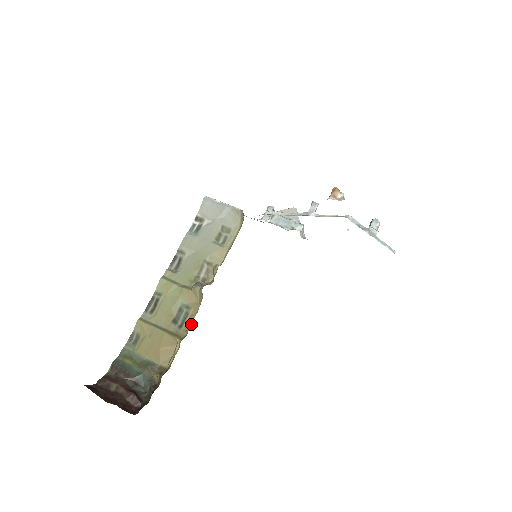
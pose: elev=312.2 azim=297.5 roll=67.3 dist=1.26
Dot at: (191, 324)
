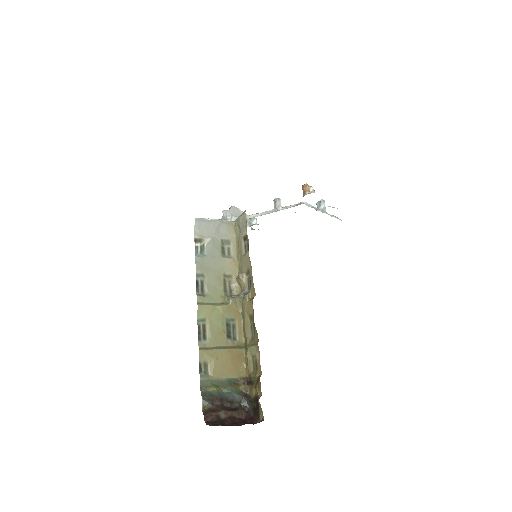
Dot at: (243, 332)
